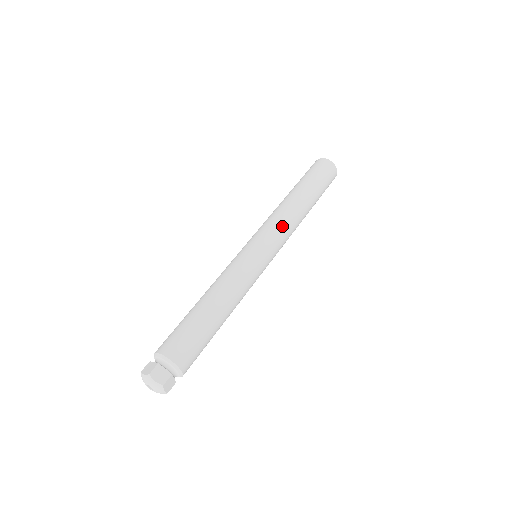
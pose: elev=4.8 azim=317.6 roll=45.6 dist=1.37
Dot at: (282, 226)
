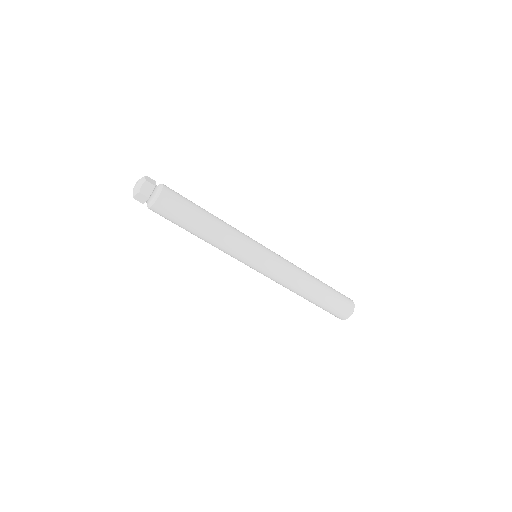
Dot at: (288, 262)
